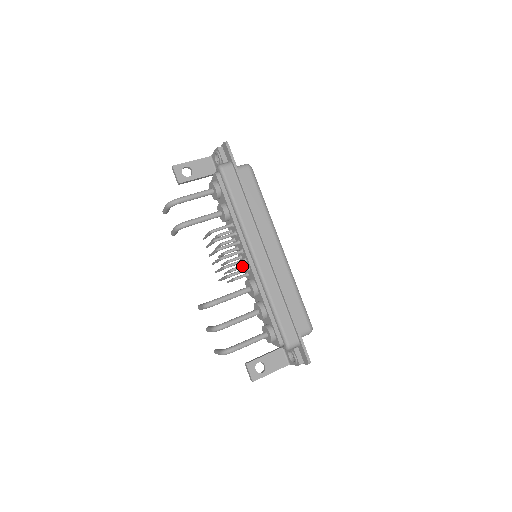
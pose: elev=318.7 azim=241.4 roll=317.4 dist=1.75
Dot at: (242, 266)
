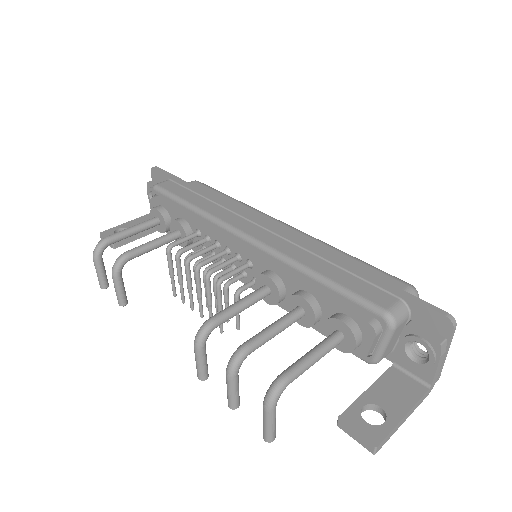
Dot at: (240, 274)
